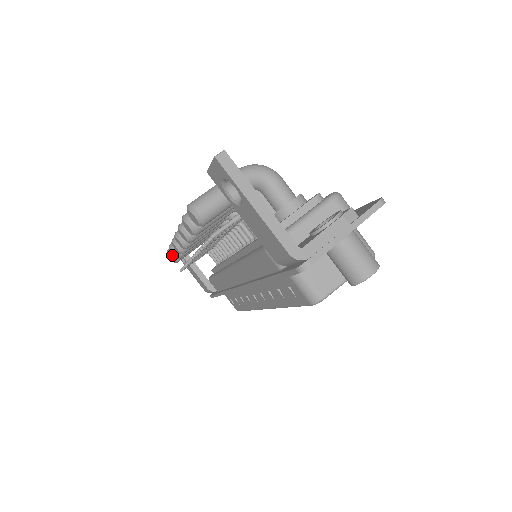
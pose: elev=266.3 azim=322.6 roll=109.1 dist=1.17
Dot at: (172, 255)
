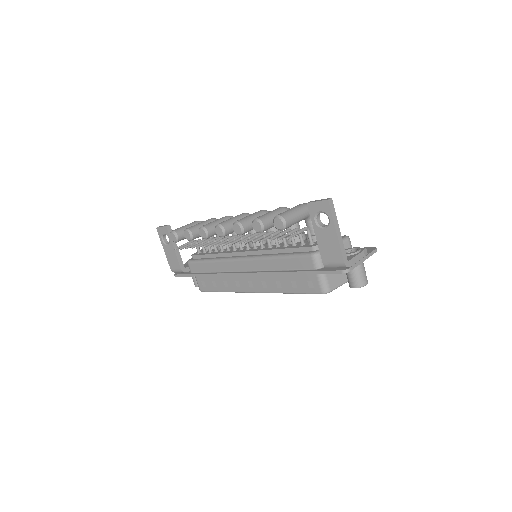
Dot at: (177, 236)
